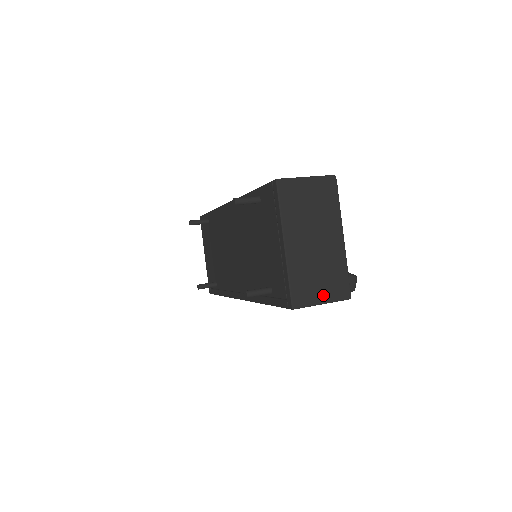
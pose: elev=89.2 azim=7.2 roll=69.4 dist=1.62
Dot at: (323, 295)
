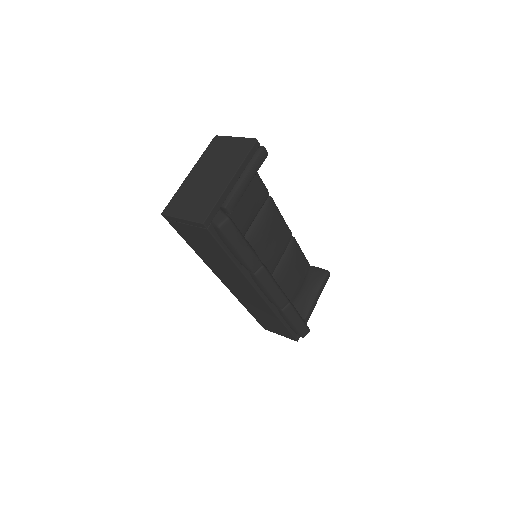
Dot at: (186, 213)
